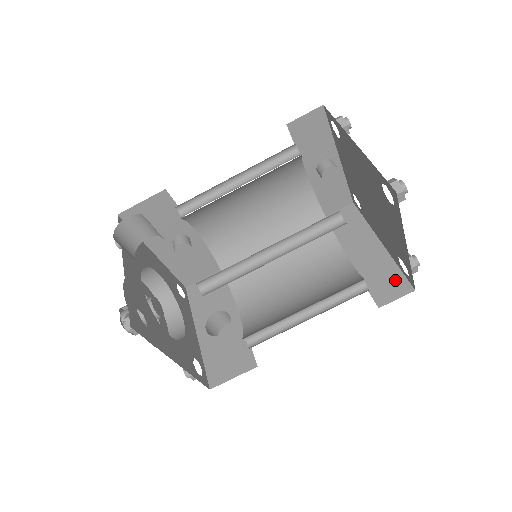
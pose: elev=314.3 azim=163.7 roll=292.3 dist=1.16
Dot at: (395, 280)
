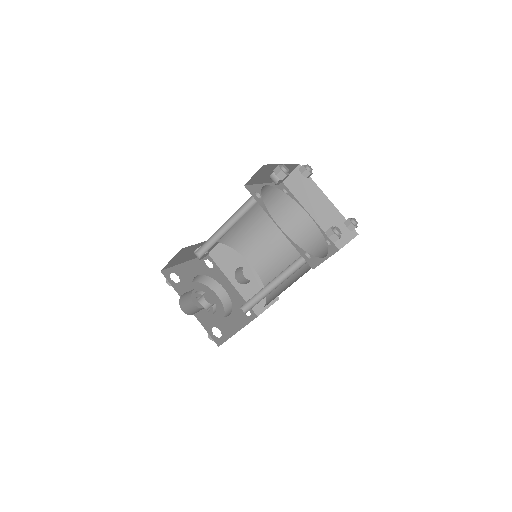
Dot at: (345, 228)
